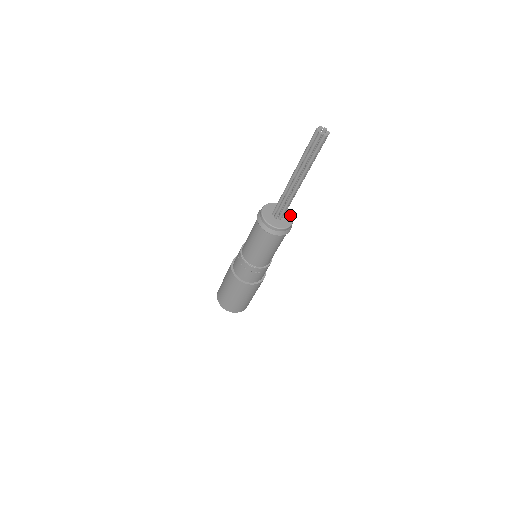
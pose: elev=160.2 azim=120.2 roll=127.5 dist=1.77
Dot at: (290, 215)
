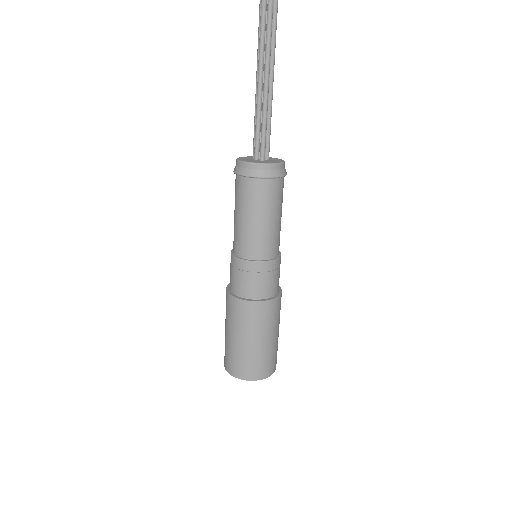
Dot at: (281, 160)
